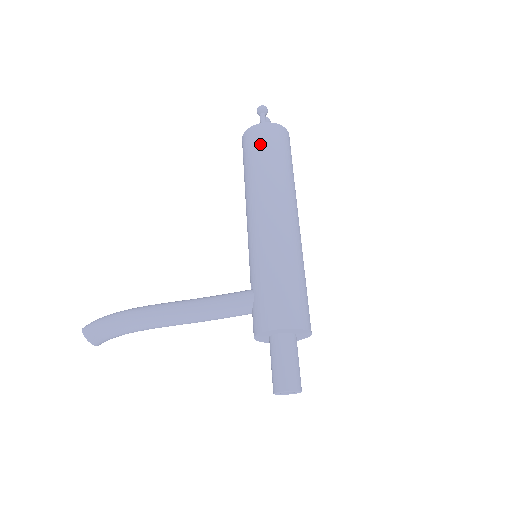
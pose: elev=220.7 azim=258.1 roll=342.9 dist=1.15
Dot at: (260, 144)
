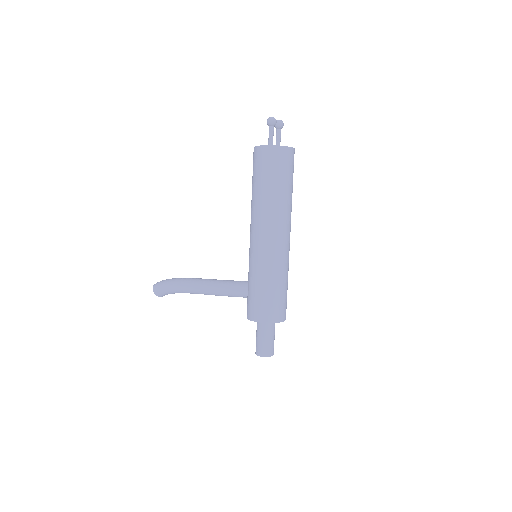
Dot at: (260, 167)
